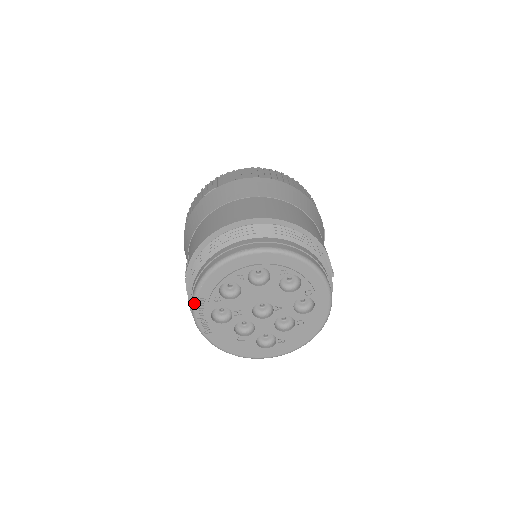
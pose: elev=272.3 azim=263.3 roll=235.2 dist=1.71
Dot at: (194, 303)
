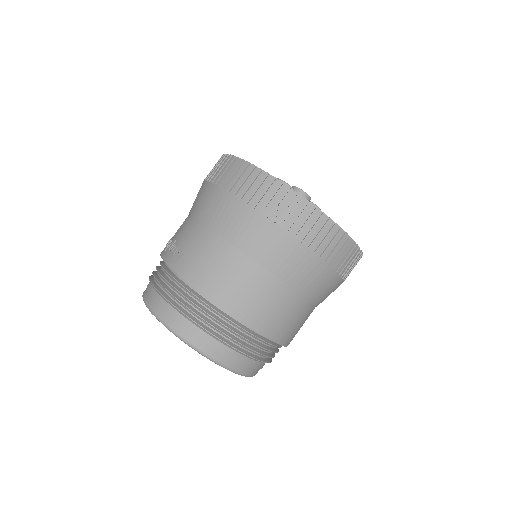
Dot at: (147, 307)
